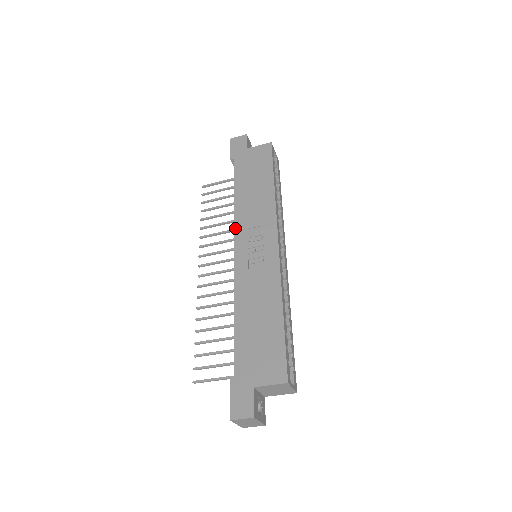
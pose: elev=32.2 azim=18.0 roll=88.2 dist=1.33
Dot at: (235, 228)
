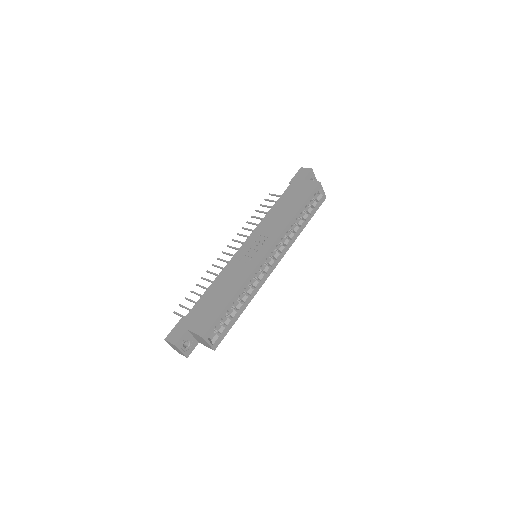
Dot at: (254, 231)
